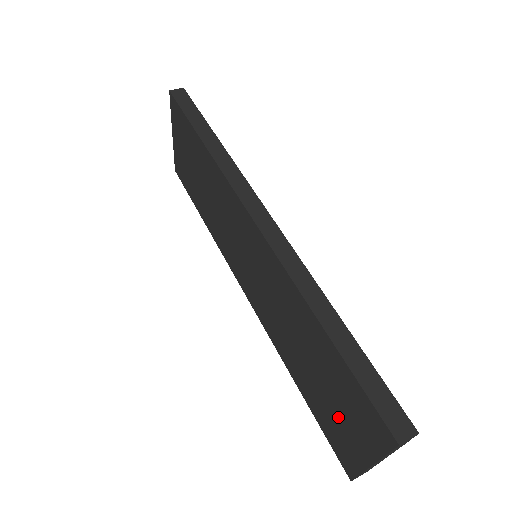
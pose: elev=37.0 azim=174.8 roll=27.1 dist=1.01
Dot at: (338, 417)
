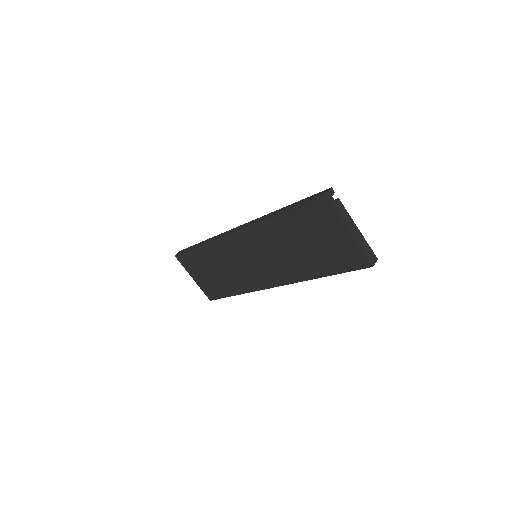
Dot at: (329, 243)
